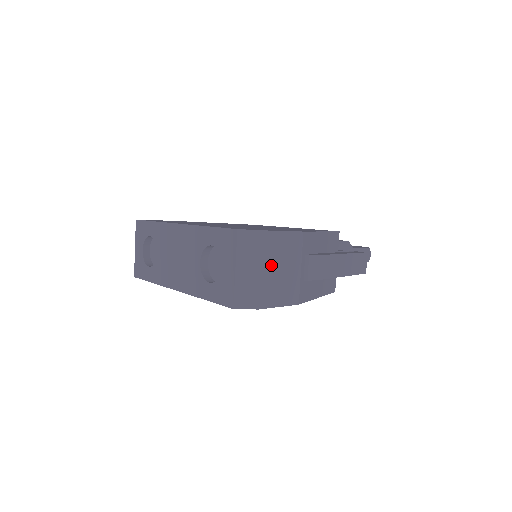
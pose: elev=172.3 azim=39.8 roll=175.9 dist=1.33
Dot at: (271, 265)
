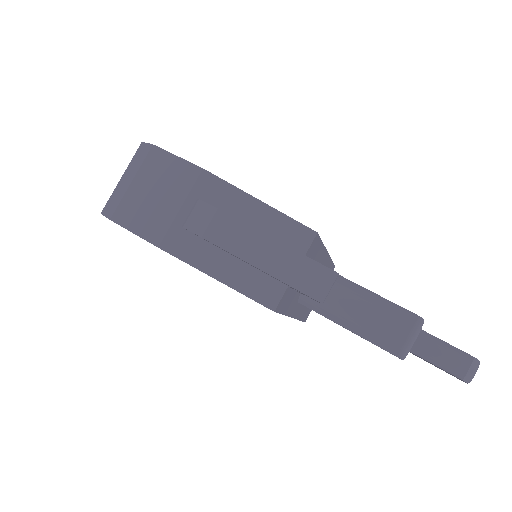
Dot at: (146, 183)
